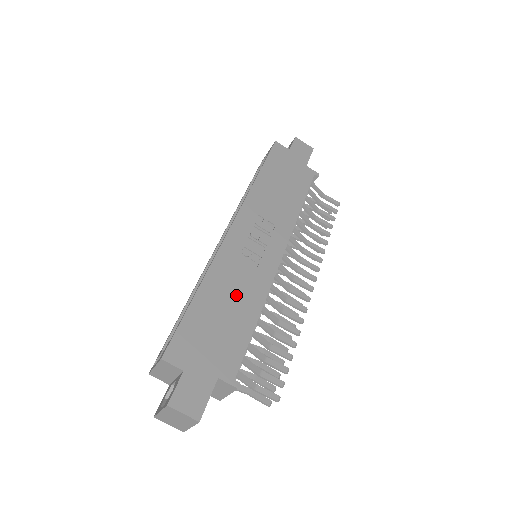
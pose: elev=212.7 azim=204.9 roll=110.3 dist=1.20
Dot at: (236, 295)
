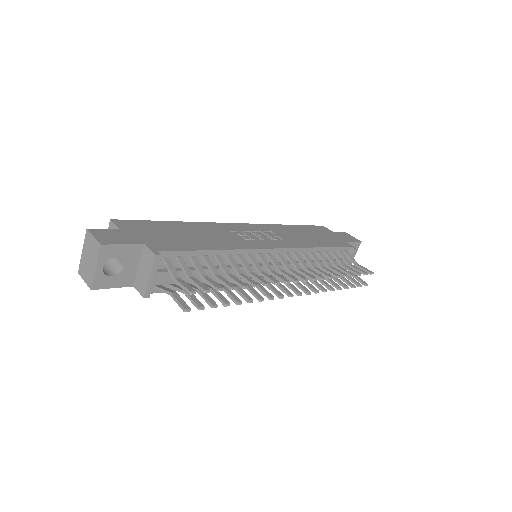
Dot at: (208, 236)
